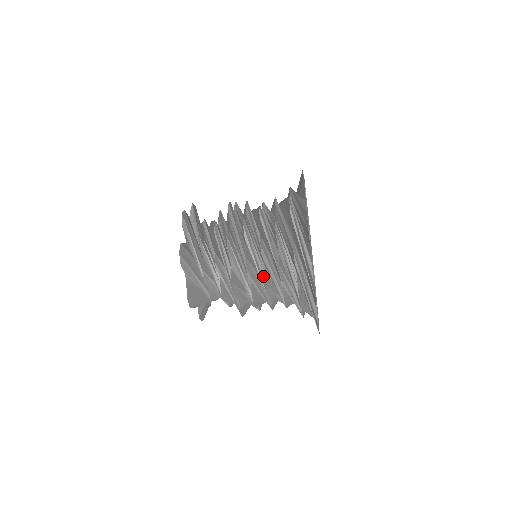
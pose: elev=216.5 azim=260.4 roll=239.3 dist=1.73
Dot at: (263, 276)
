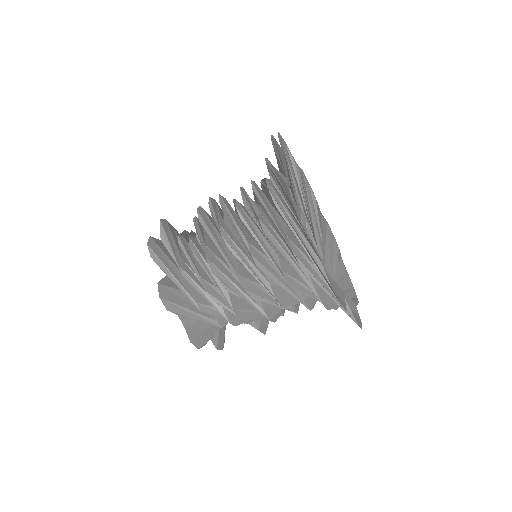
Dot at: (269, 288)
